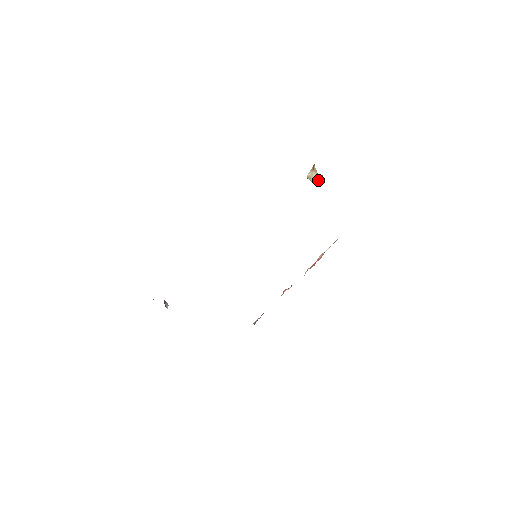
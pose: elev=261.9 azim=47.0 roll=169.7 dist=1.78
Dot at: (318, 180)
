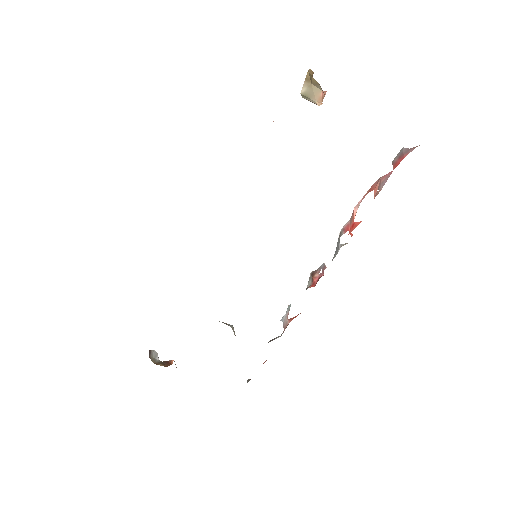
Dot at: (324, 95)
